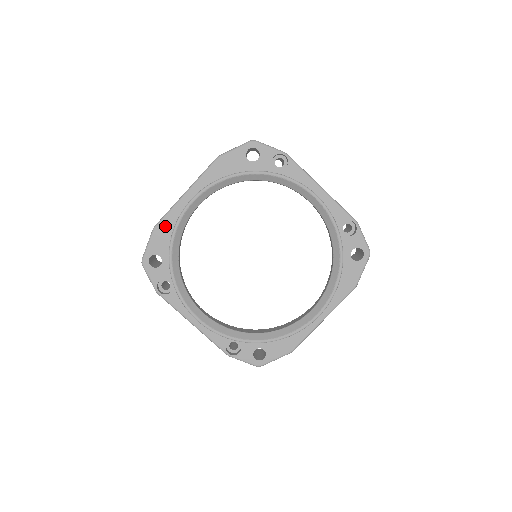
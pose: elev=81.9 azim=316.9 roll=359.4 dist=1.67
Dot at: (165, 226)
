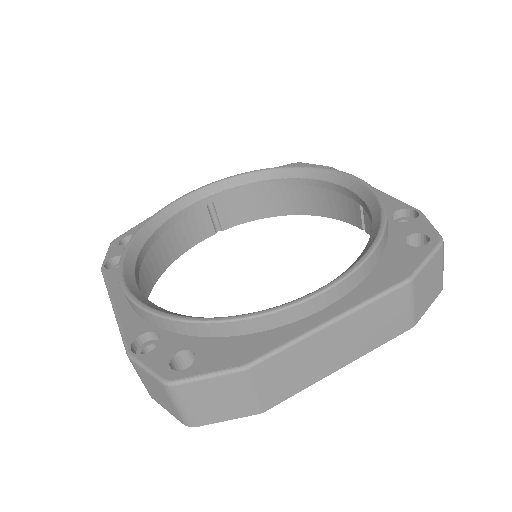
Dot at: occluded
